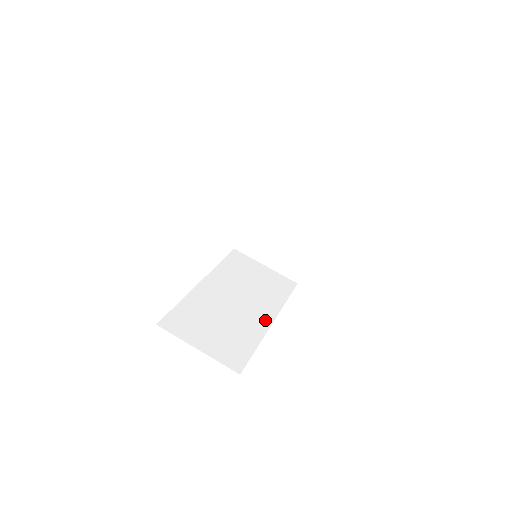
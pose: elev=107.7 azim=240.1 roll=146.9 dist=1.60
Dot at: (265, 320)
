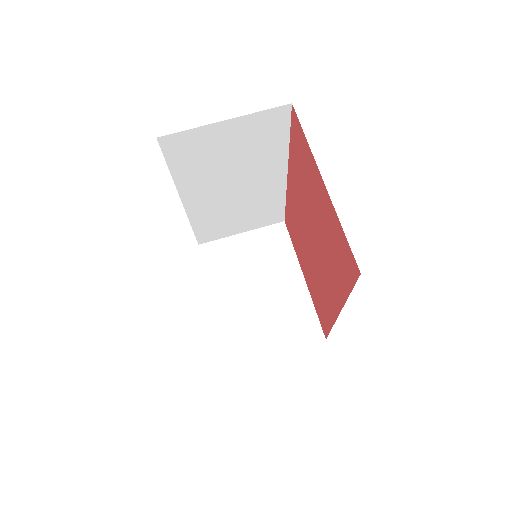
Dot at: occluded
